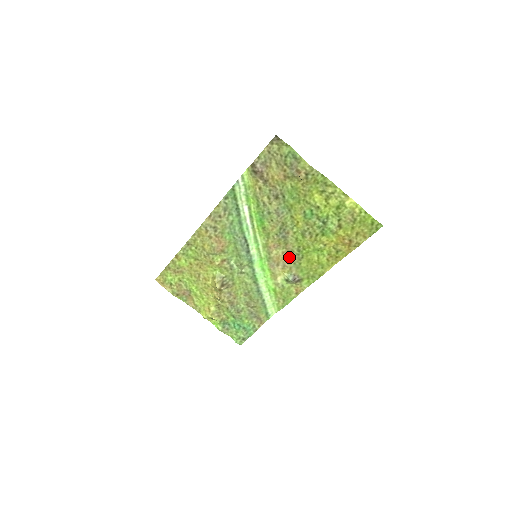
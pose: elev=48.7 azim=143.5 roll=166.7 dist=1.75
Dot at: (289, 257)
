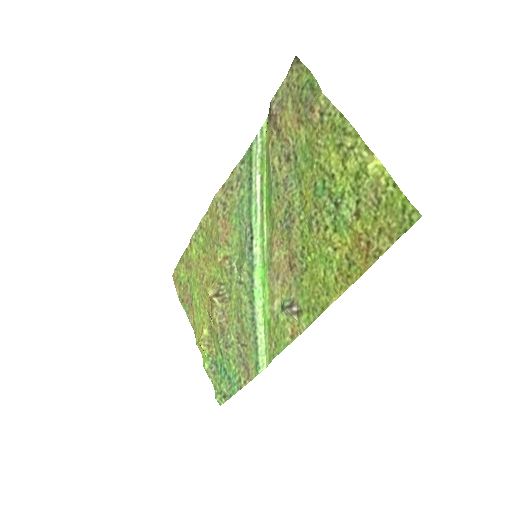
Dot at: (291, 265)
